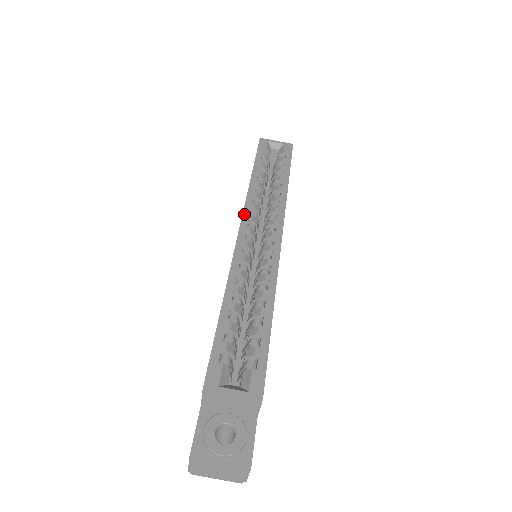
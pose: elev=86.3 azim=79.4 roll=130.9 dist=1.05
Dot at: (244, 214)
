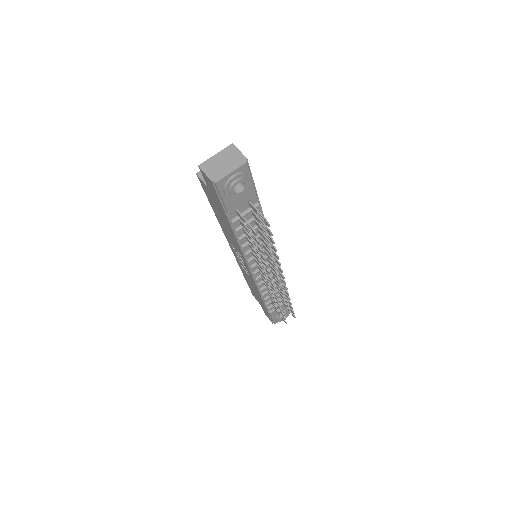
Dot at: occluded
